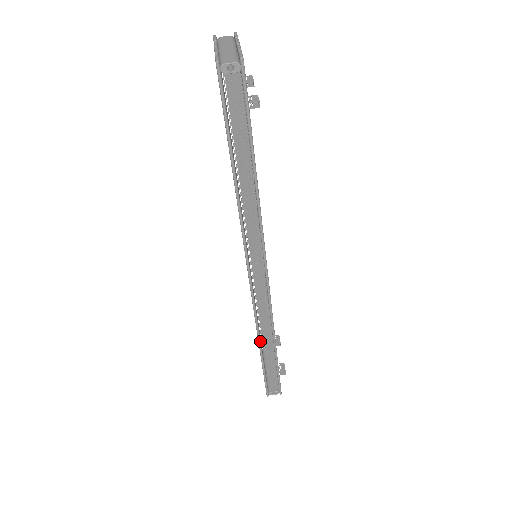
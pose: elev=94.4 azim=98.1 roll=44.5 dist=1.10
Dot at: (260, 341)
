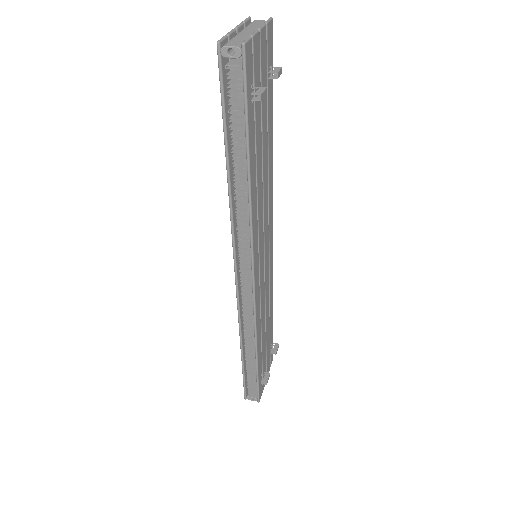
Dot at: (242, 342)
